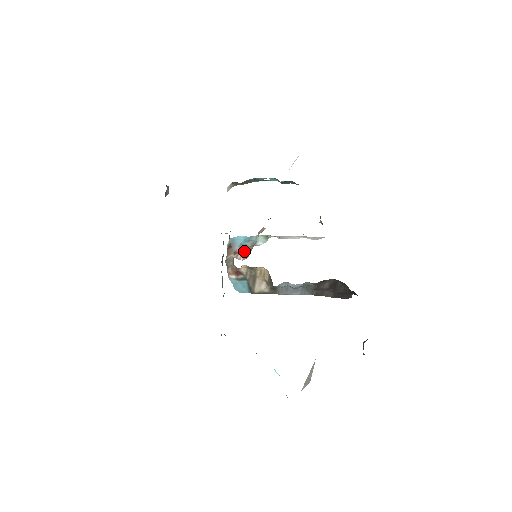
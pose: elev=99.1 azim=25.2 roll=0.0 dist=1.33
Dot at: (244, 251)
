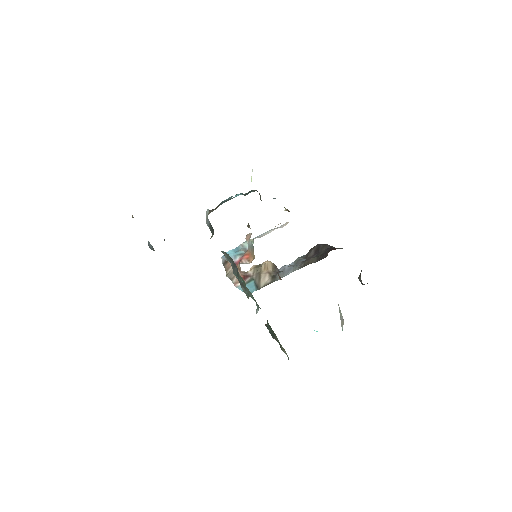
Dot at: (244, 258)
